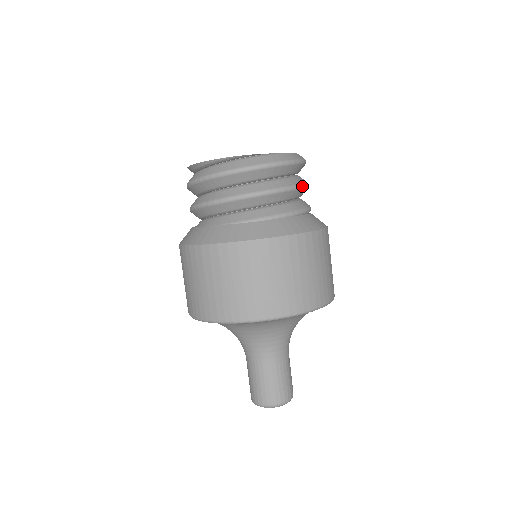
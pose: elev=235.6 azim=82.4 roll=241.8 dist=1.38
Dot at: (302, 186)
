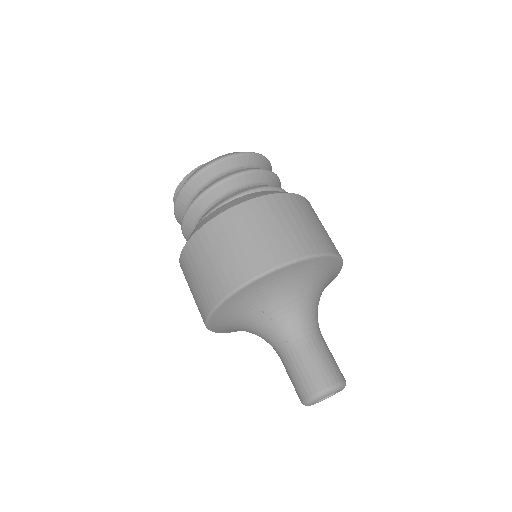
Dot at: (254, 170)
